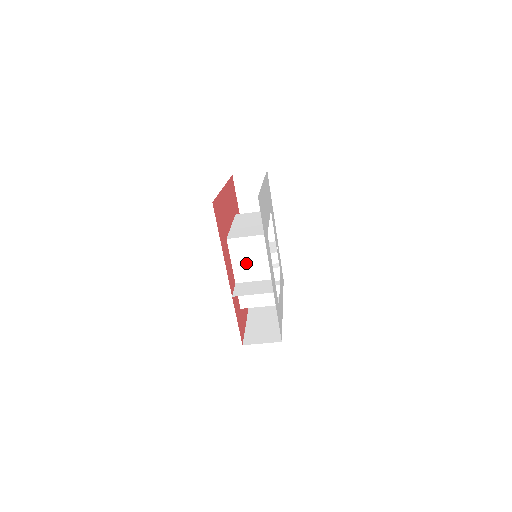
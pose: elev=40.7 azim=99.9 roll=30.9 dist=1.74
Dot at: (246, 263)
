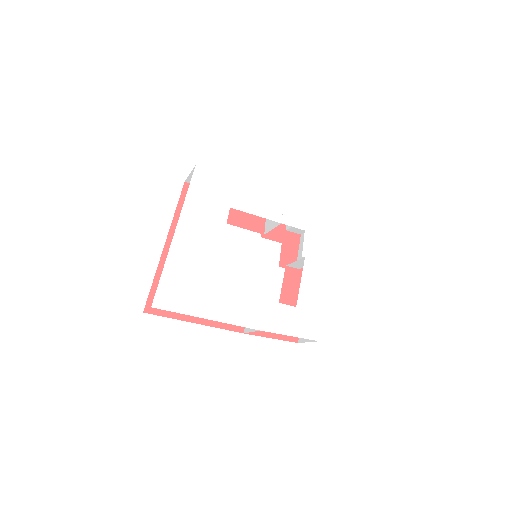
Dot at: occluded
